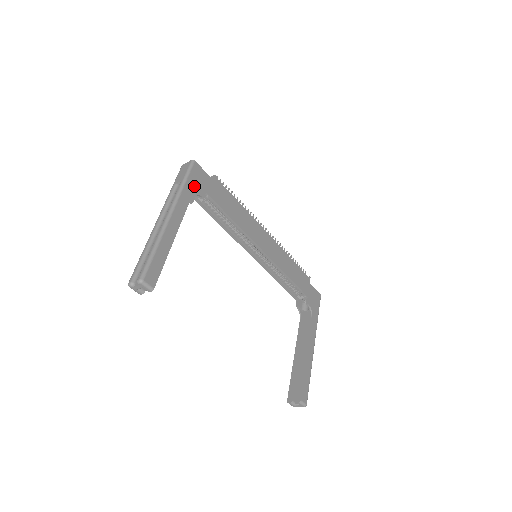
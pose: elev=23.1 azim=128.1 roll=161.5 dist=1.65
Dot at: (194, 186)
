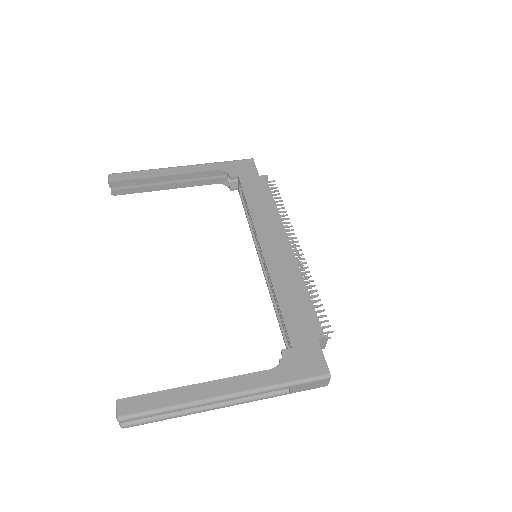
Dot at: (230, 168)
